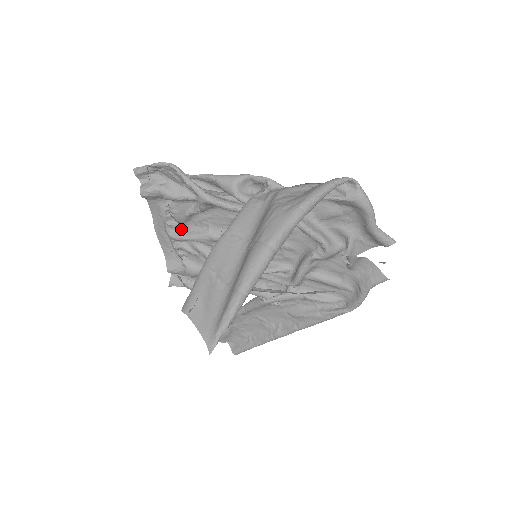
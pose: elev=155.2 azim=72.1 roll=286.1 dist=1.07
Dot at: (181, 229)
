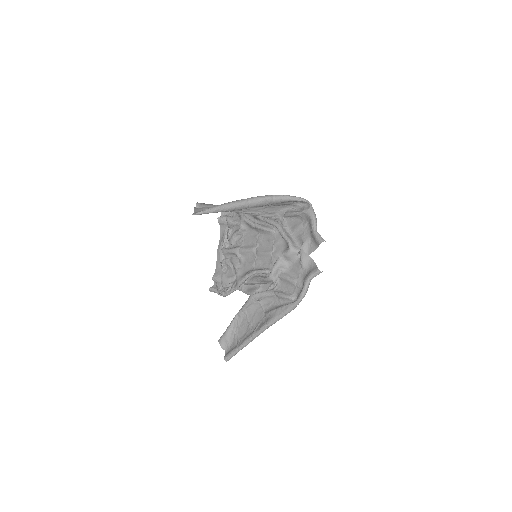
Dot at: (229, 248)
